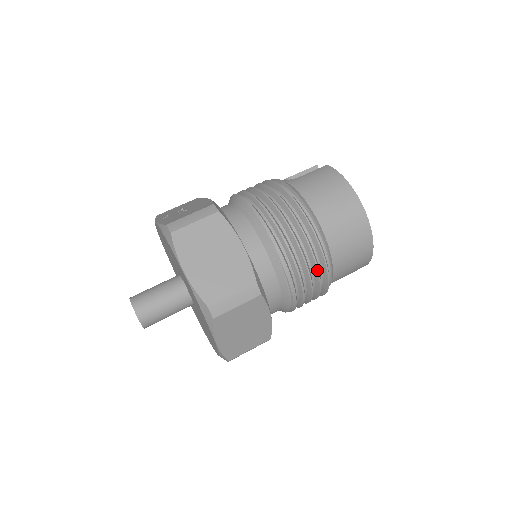
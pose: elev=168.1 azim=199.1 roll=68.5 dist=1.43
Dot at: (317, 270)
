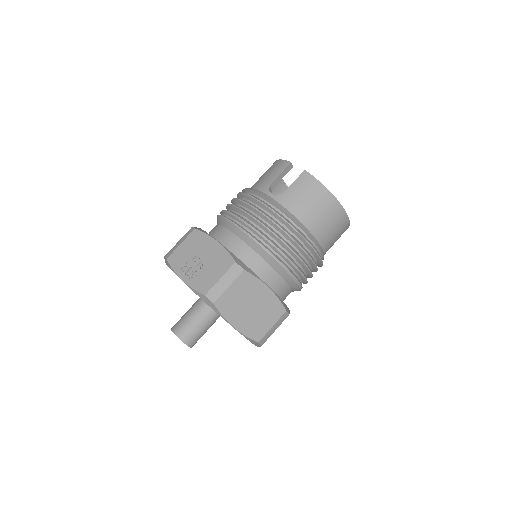
Dot at: (317, 270)
